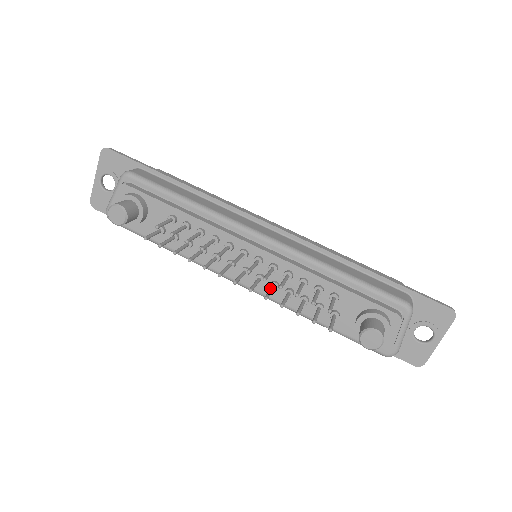
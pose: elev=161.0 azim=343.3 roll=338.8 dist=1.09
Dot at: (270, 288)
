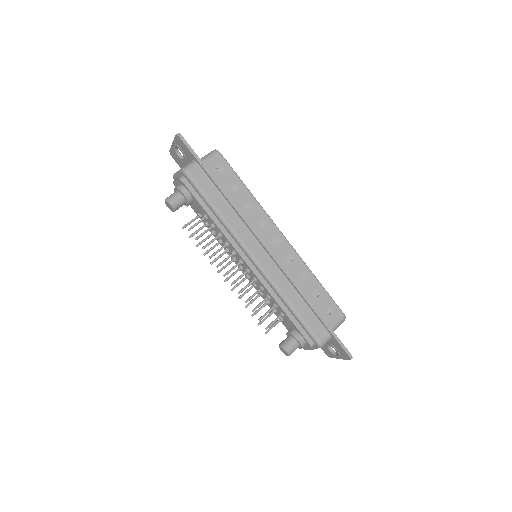
Dot at: (248, 289)
